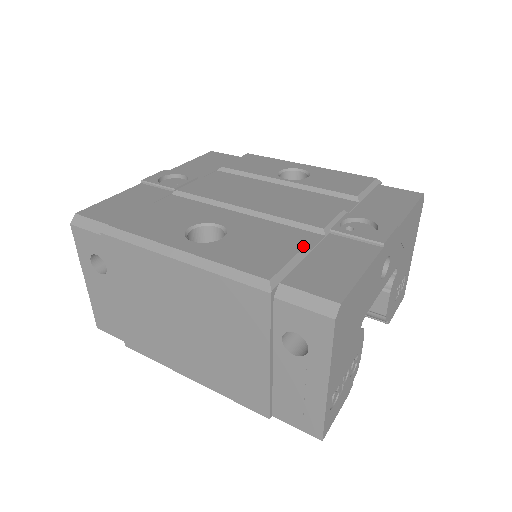
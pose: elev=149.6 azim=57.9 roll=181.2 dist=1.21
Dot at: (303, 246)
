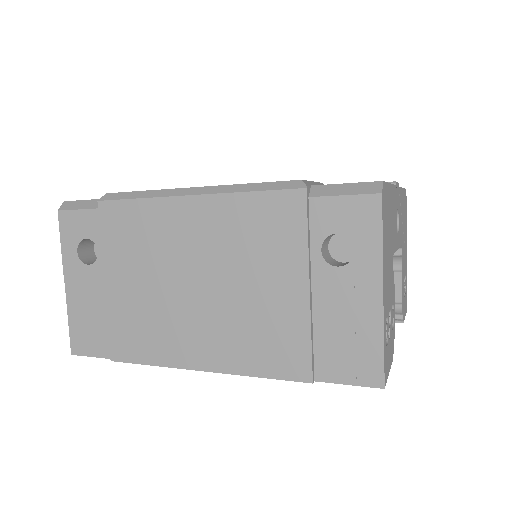
Dot at: occluded
